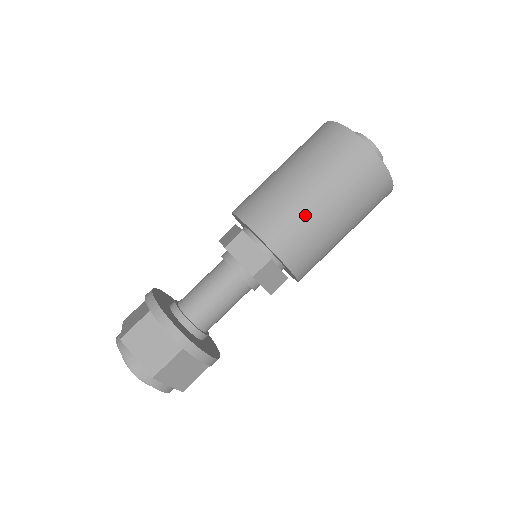
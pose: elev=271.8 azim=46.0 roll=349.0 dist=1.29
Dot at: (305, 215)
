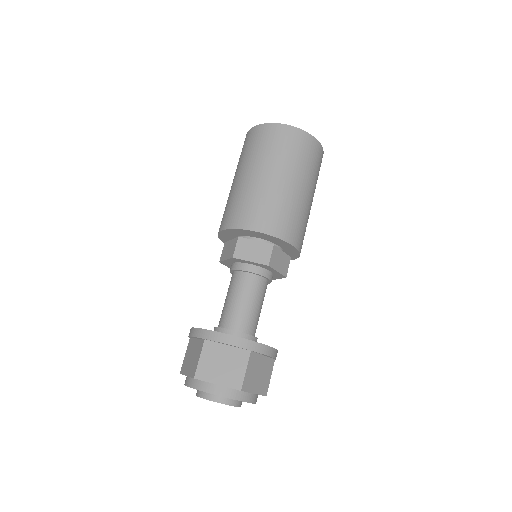
Dot at: (238, 192)
